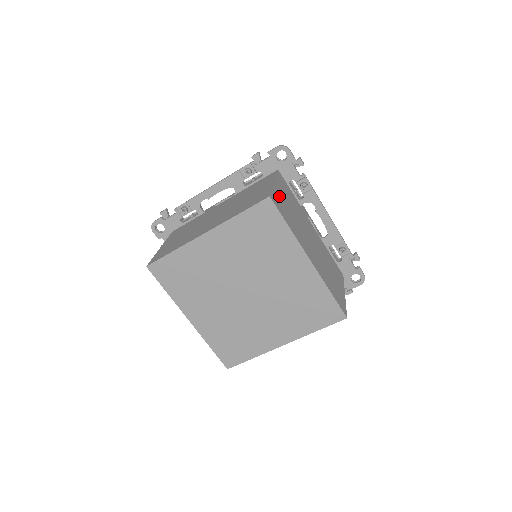
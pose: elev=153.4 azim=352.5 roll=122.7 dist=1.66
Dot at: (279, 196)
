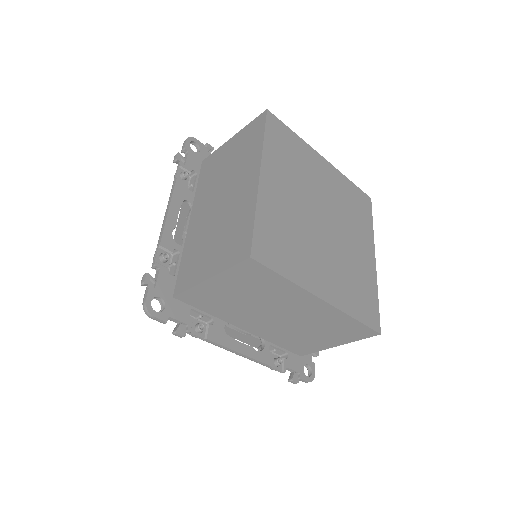
Dot at: occluded
